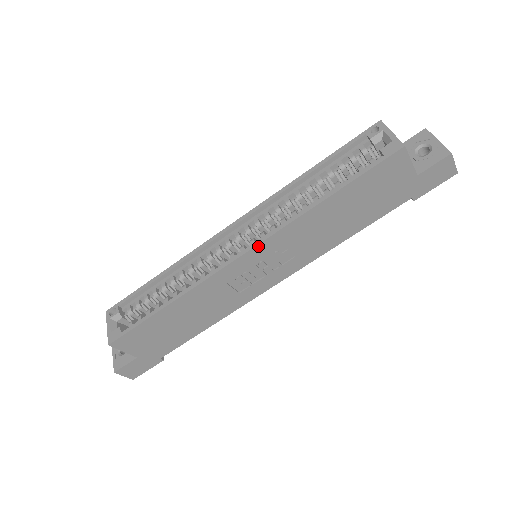
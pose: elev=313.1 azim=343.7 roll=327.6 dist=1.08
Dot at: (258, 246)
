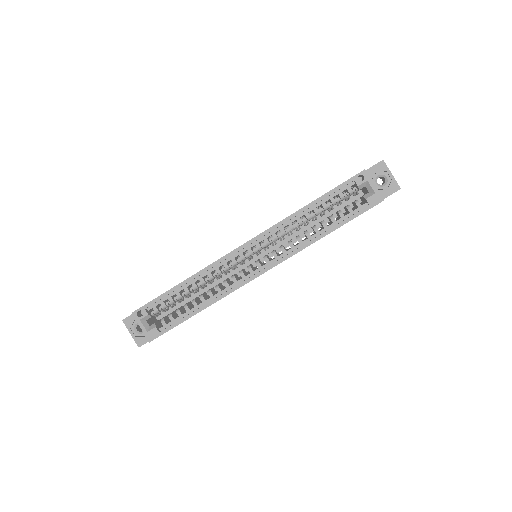
Dot at: occluded
